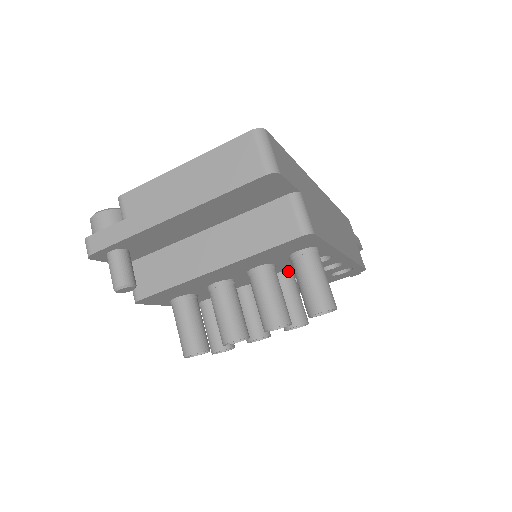
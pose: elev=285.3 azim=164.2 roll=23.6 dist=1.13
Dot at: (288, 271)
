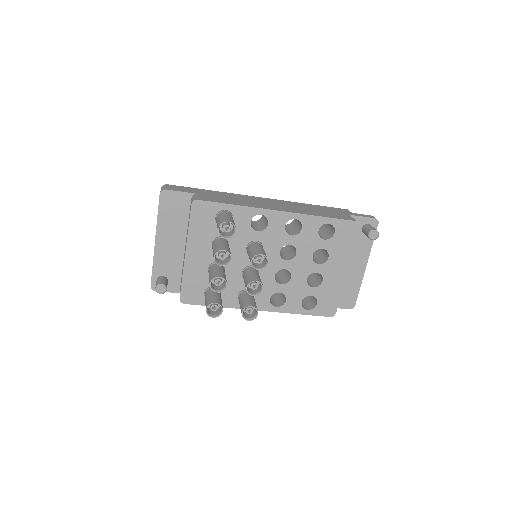
Dot at: (251, 242)
